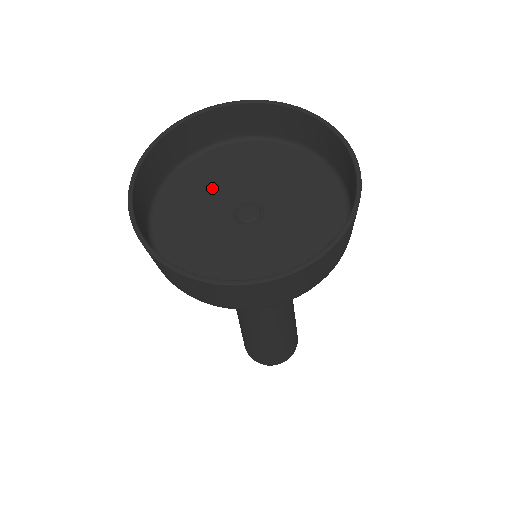
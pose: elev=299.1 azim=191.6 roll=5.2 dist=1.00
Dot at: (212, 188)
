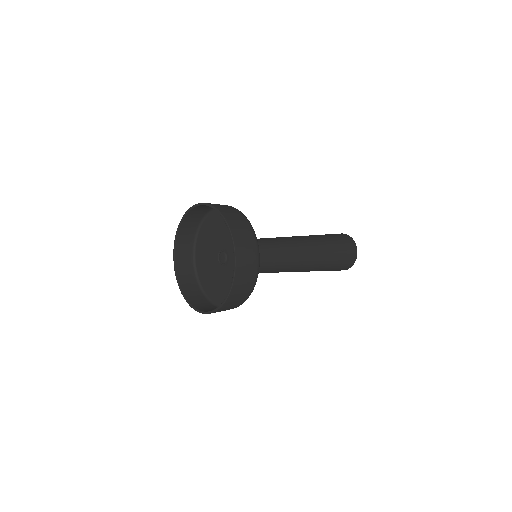
Dot at: (208, 262)
